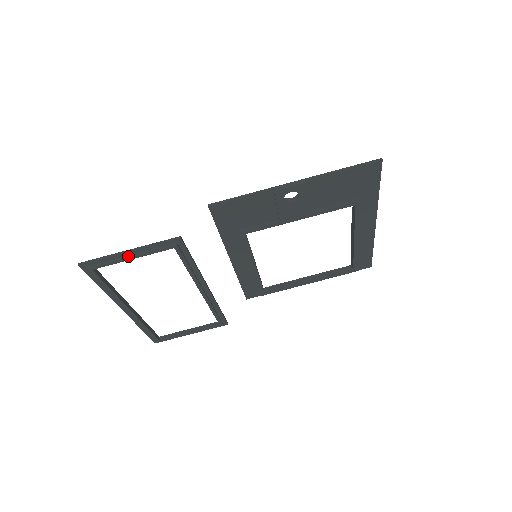
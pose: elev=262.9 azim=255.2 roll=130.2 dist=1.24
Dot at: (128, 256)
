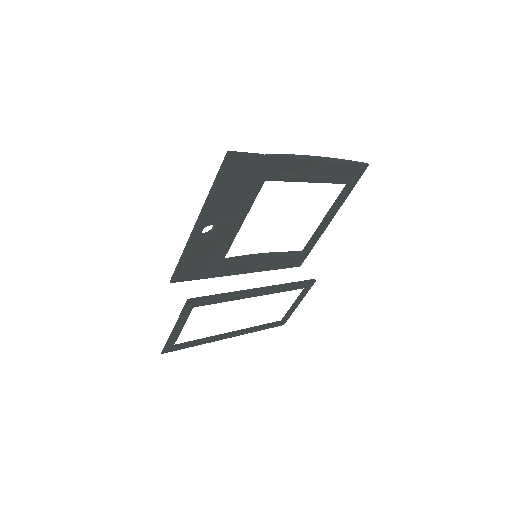
Dot at: (177, 331)
